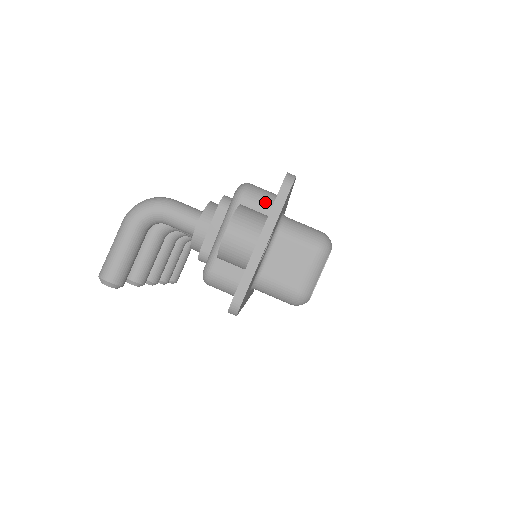
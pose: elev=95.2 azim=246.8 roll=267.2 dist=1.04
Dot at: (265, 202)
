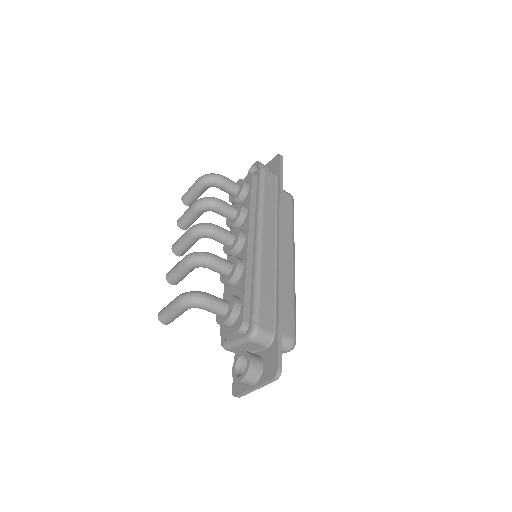
Dot at: (264, 344)
